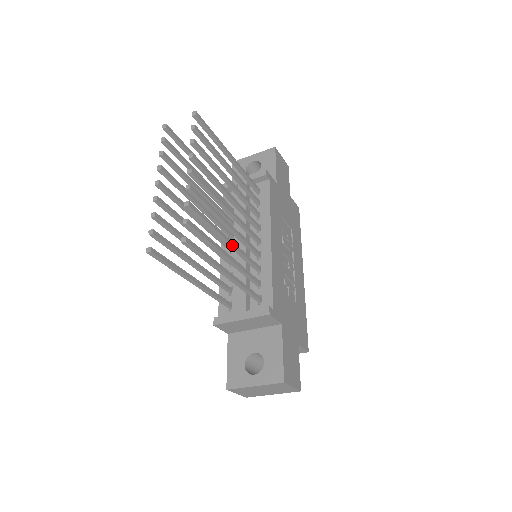
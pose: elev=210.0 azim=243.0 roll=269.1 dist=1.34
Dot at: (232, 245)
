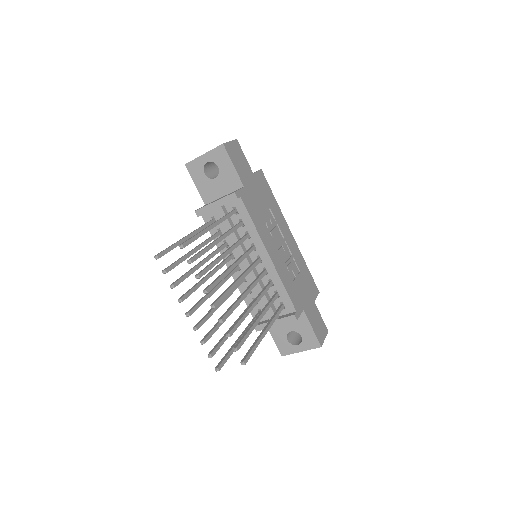
Dot at: occluded
